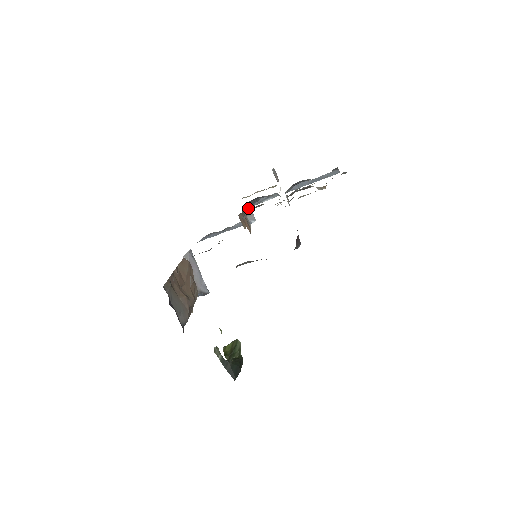
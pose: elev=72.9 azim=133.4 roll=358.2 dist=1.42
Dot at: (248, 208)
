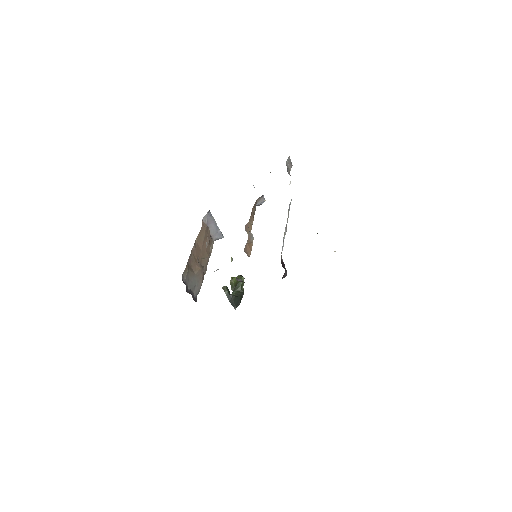
Dot at: (259, 197)
